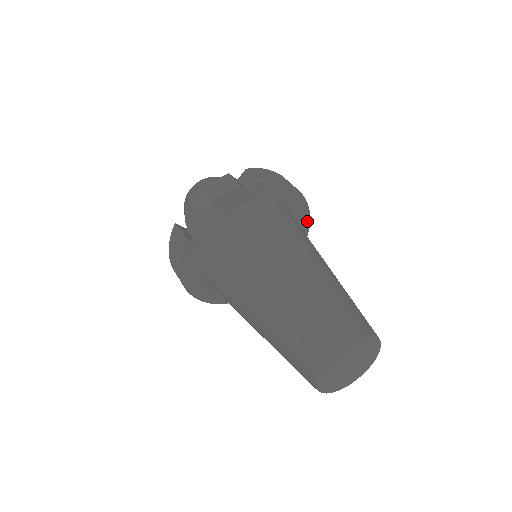
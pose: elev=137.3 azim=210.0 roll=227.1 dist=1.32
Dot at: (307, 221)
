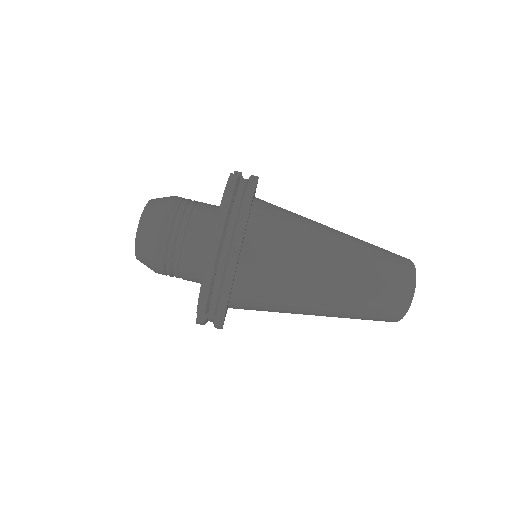
Dot at: (248, 216)
